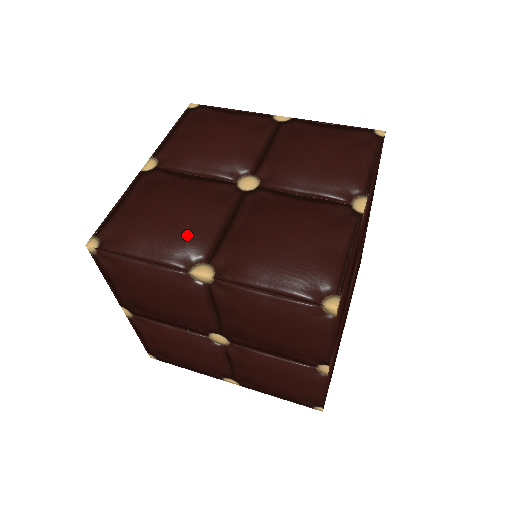
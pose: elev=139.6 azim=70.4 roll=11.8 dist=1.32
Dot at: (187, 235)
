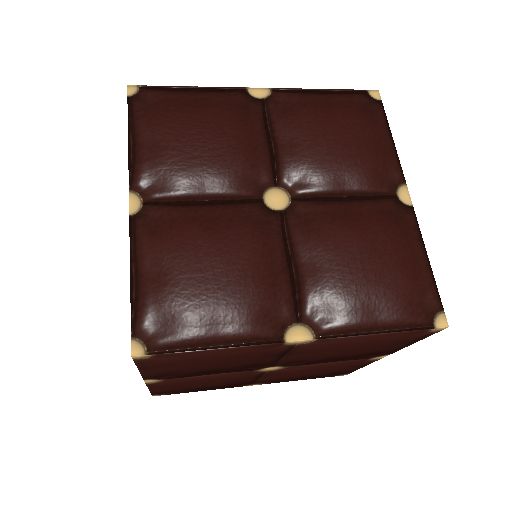
Dot at: occluded
